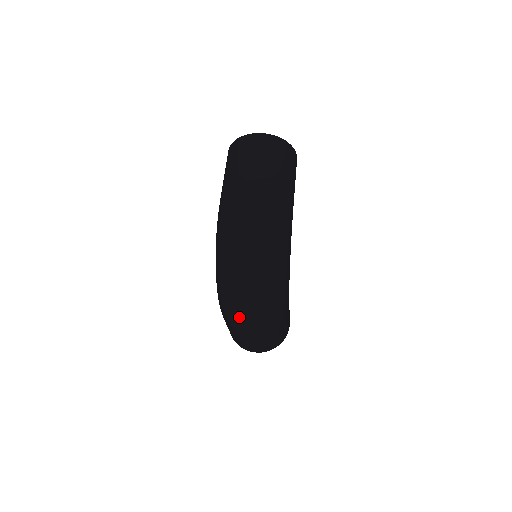
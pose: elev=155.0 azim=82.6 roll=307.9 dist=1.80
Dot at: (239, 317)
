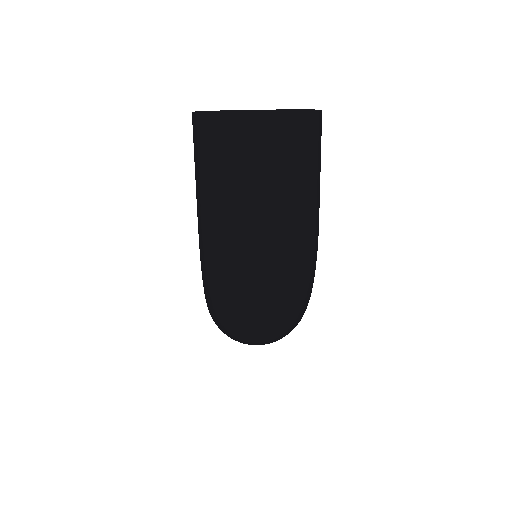
Dot at: occluded
